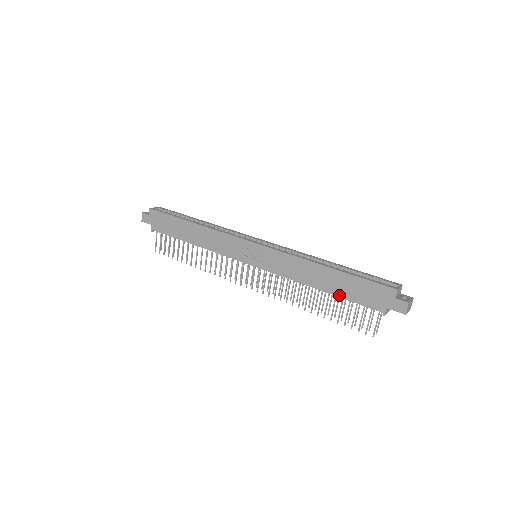
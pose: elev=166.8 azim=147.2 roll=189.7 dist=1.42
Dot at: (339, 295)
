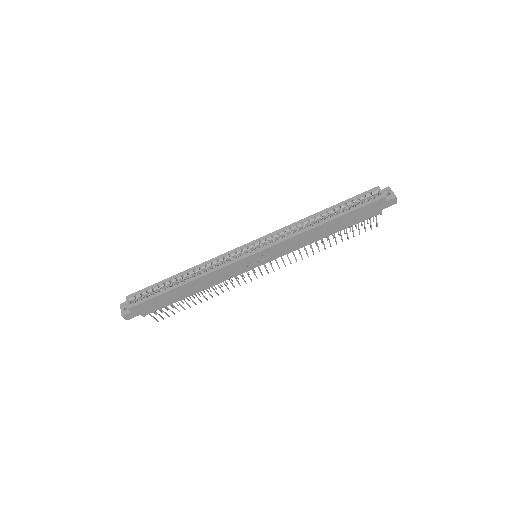
Dot at: (344, 228)
